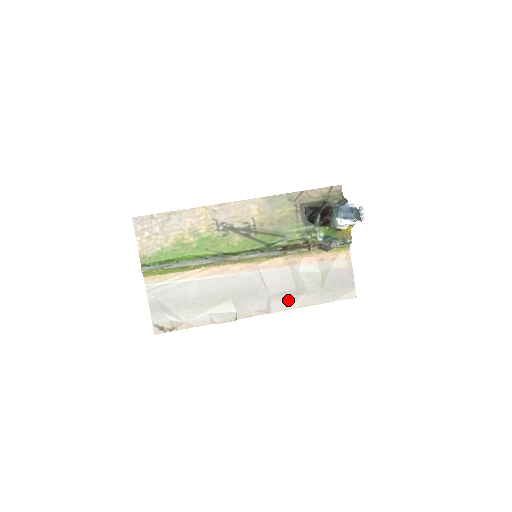
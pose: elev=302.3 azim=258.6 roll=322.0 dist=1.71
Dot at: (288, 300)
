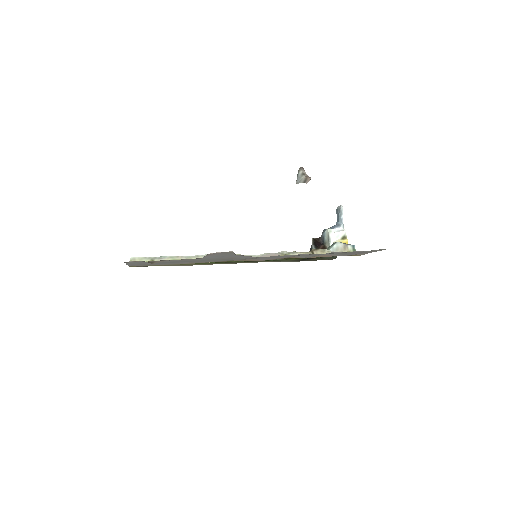
Dot at: occluded
